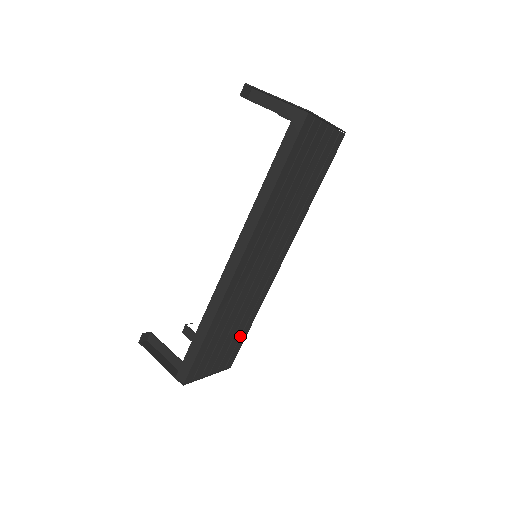
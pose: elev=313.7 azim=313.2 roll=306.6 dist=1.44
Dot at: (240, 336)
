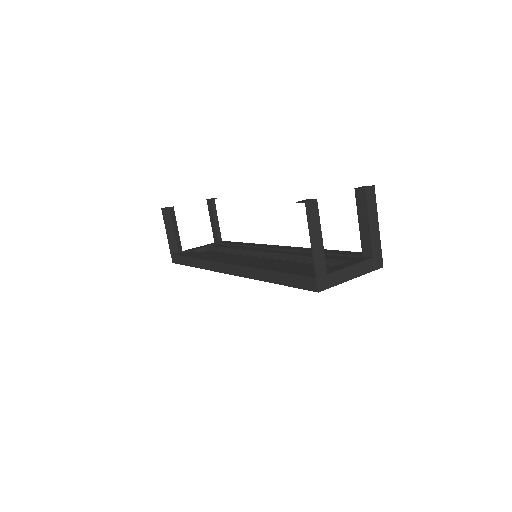
Dot at: occluded
